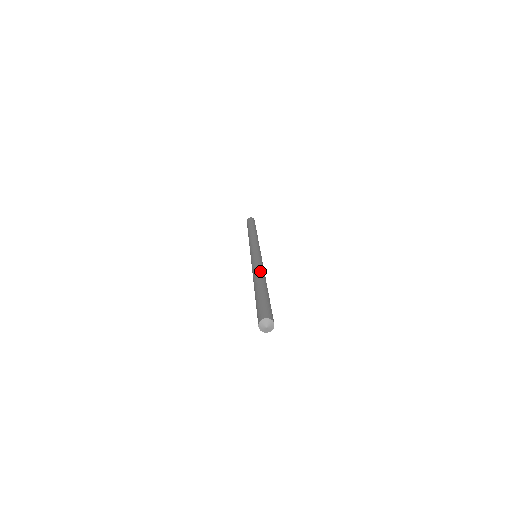
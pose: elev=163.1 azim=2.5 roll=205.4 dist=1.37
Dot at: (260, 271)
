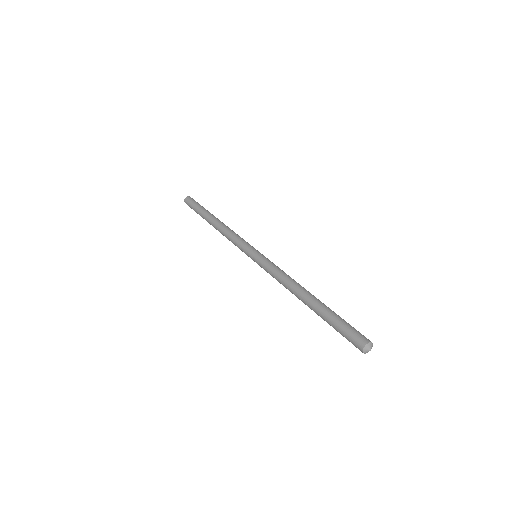
Dot at: (293, 281)
